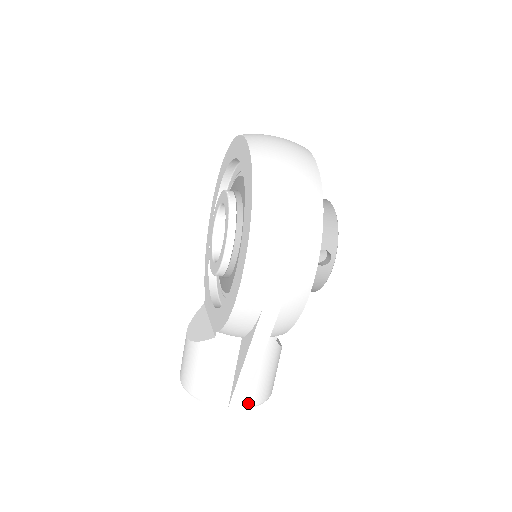
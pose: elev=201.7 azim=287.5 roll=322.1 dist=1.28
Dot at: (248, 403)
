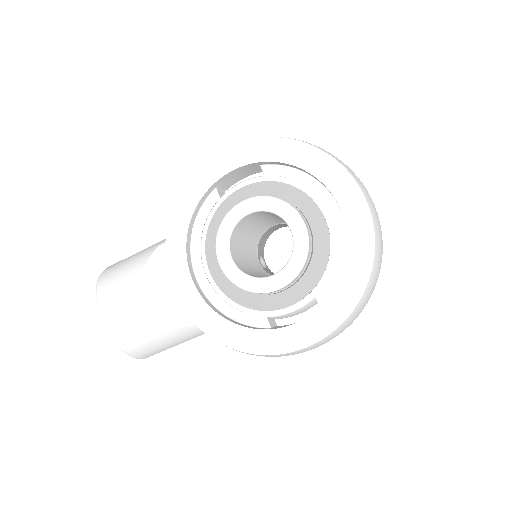
Dot at: occluded
